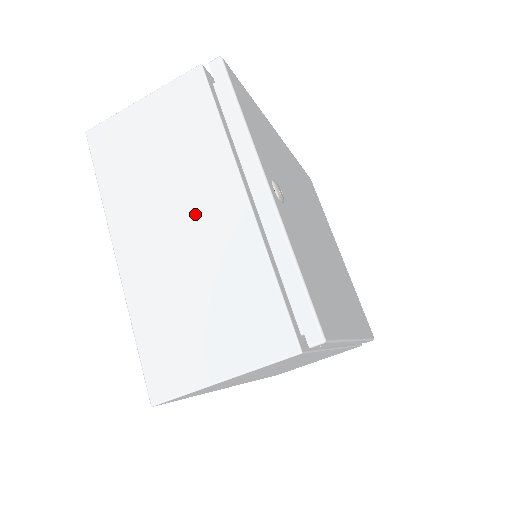
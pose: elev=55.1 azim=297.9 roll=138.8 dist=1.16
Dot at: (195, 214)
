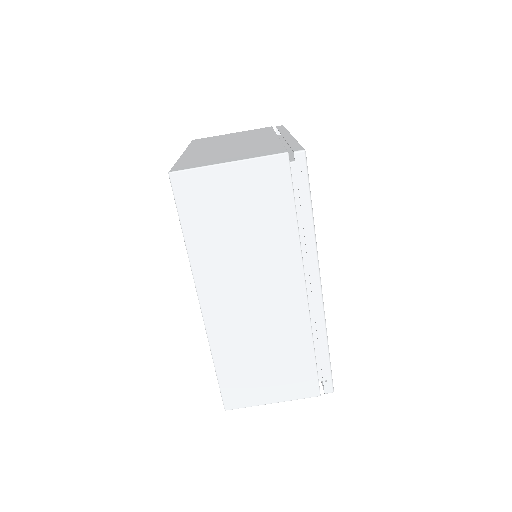
Dot at: (244, 142)
